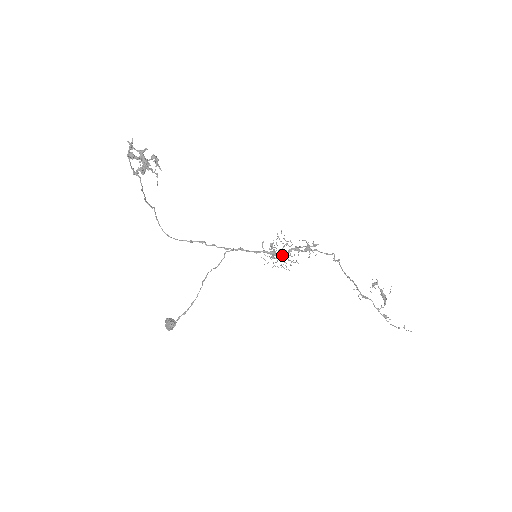
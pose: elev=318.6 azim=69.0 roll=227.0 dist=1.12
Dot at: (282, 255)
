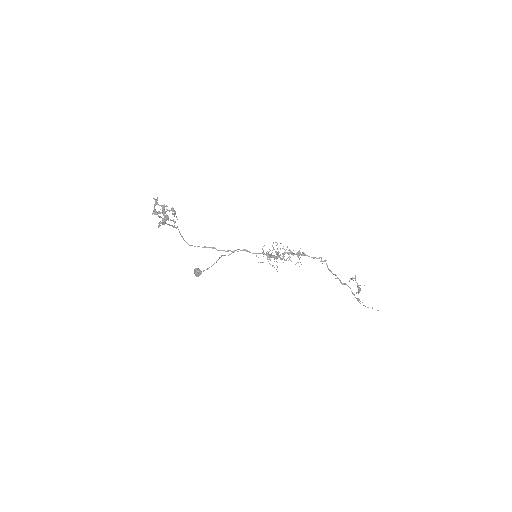
Dot at: occluded
